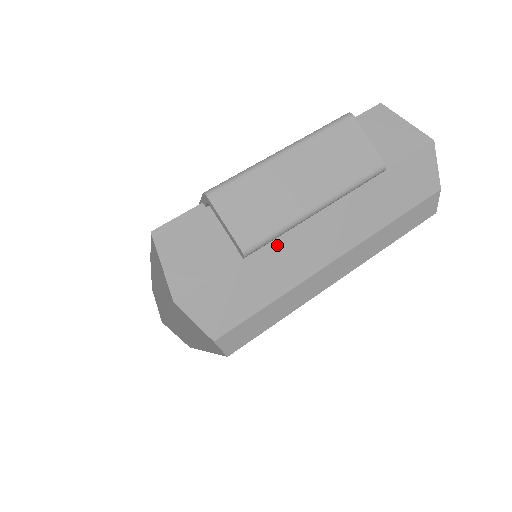
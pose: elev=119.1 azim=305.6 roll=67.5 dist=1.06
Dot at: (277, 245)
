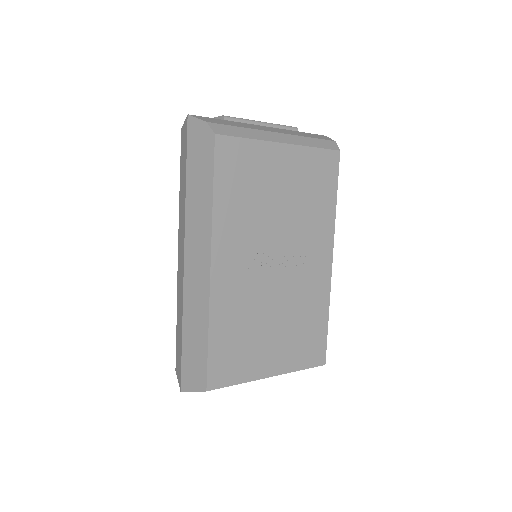
Dot at: (242, 123)
